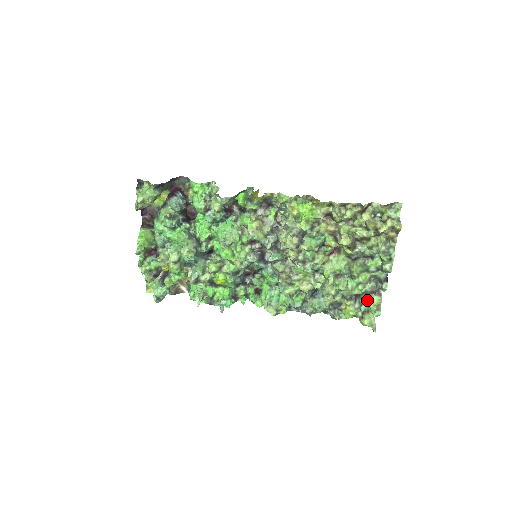
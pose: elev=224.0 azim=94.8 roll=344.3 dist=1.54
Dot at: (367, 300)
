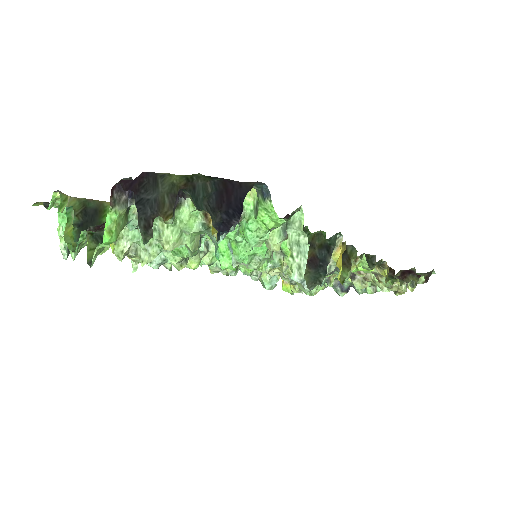
Dot at: occluded
